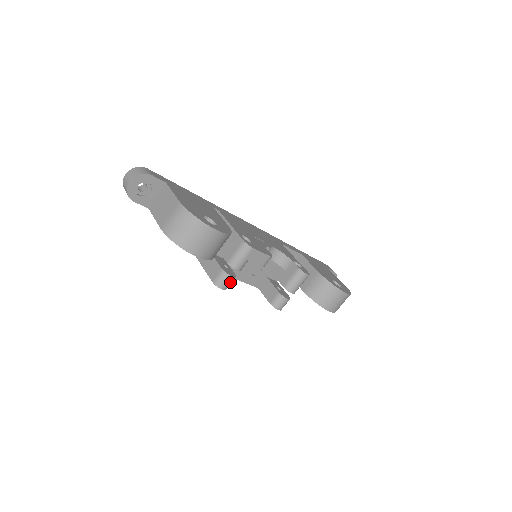
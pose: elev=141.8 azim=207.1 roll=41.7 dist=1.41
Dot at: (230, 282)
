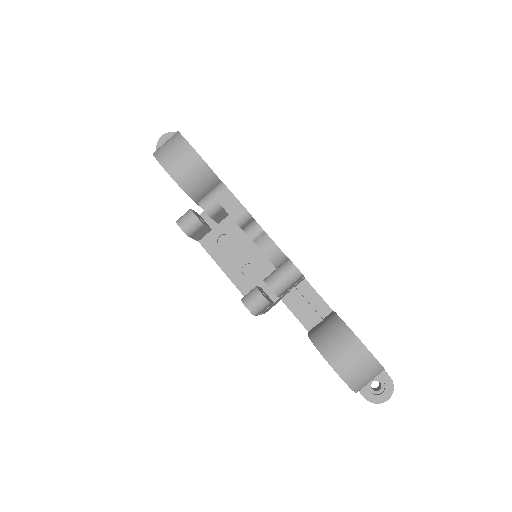
Dot at: (191, 223)
